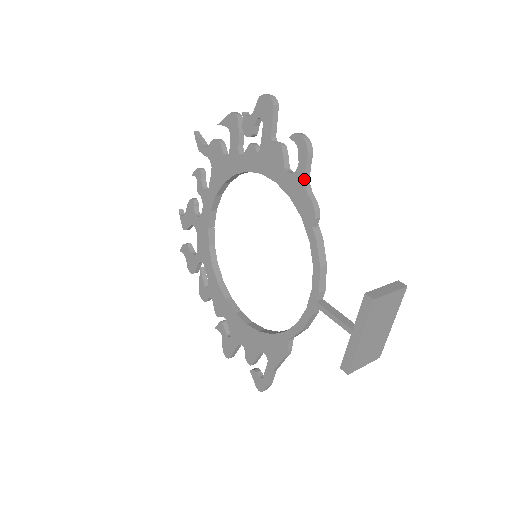
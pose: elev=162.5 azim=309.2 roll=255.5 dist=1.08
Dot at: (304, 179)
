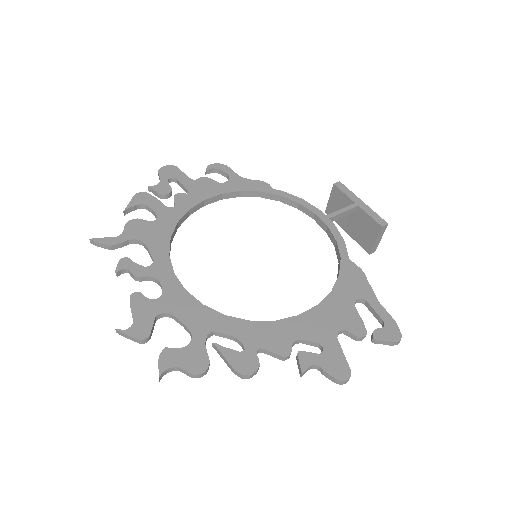
Dot at: (240, 176)
